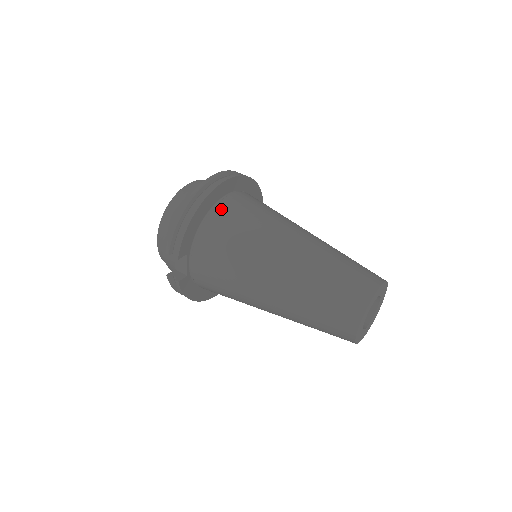
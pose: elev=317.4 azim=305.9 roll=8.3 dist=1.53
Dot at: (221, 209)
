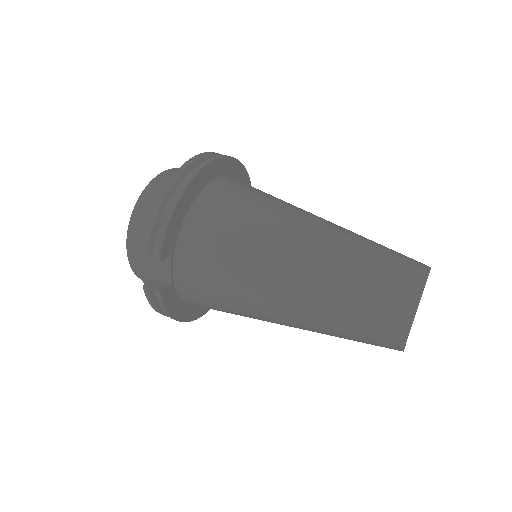
Dot at: (212, 194)
